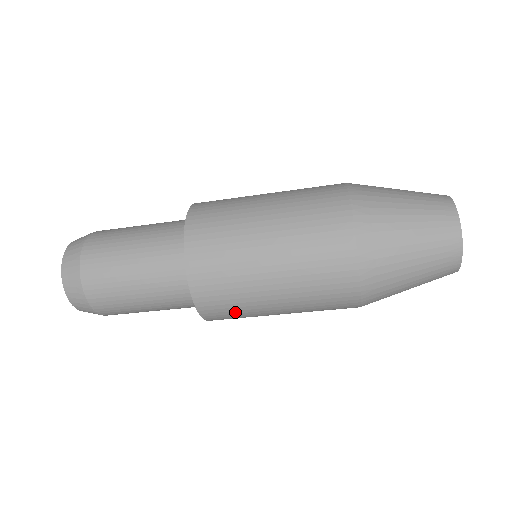
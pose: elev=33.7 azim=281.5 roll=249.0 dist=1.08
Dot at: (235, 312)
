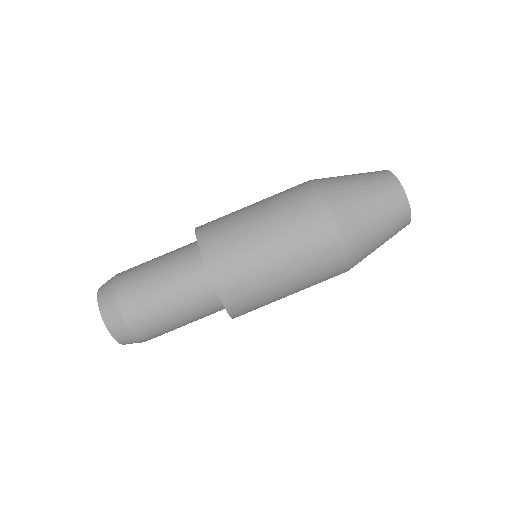
Dot at: (254, 299)
